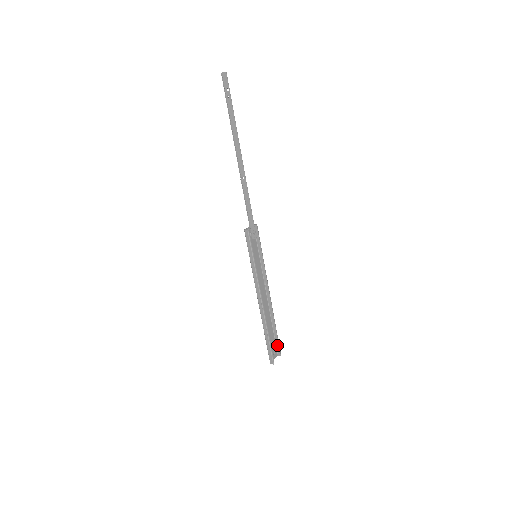
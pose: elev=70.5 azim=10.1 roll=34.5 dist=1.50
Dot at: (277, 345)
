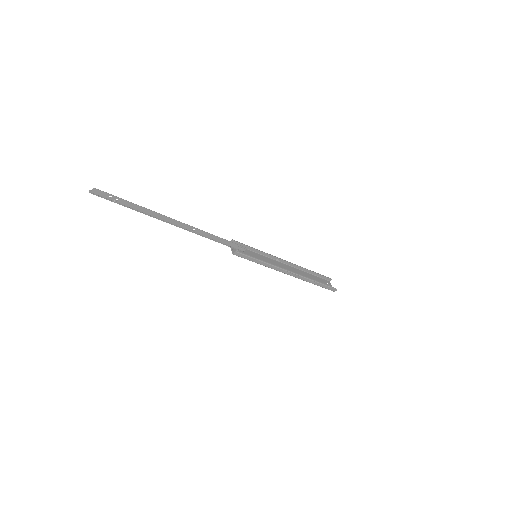
Dot at: (323, 278)
